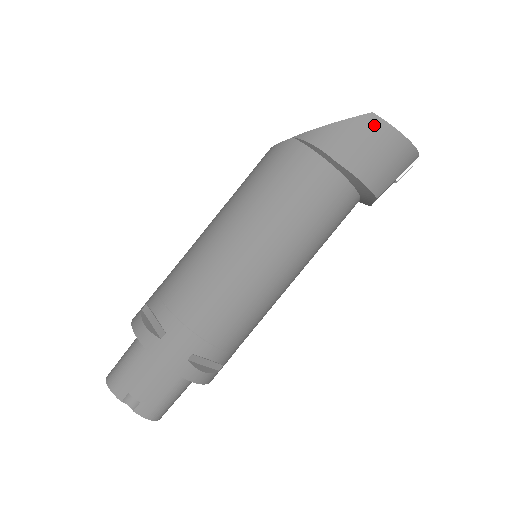
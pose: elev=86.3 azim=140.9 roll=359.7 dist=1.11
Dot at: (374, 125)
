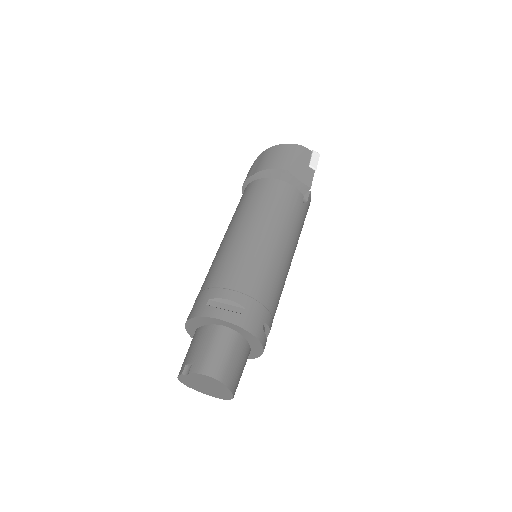
Dot at: (263, 154)
